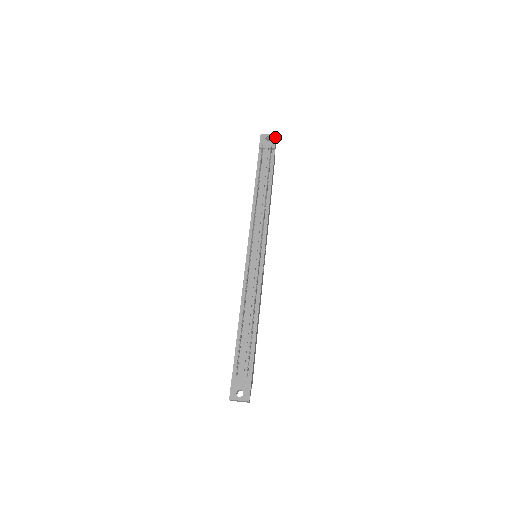
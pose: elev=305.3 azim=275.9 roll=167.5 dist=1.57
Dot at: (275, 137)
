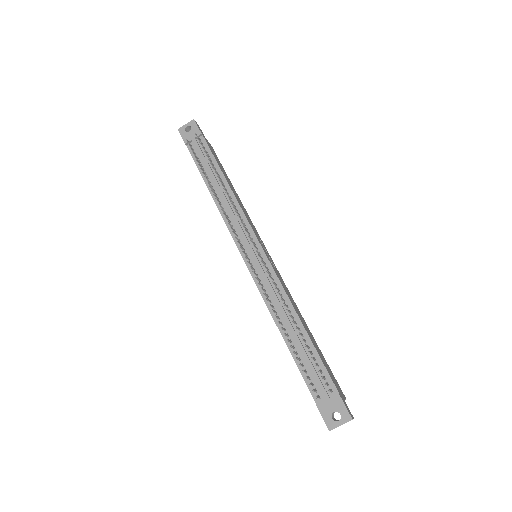
Dot at: (194, 122)
